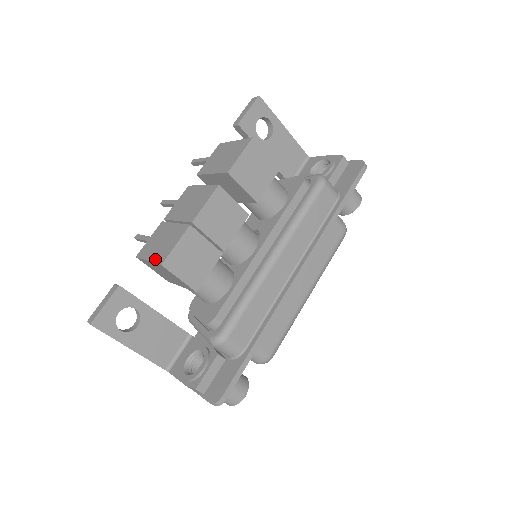
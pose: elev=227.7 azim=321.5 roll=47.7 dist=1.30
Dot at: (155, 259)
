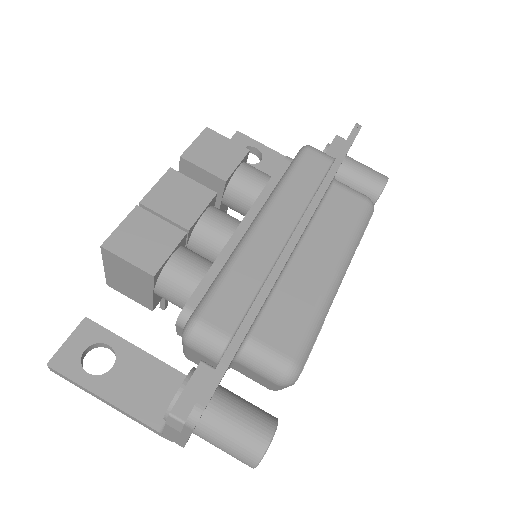
Dot at: occluded
